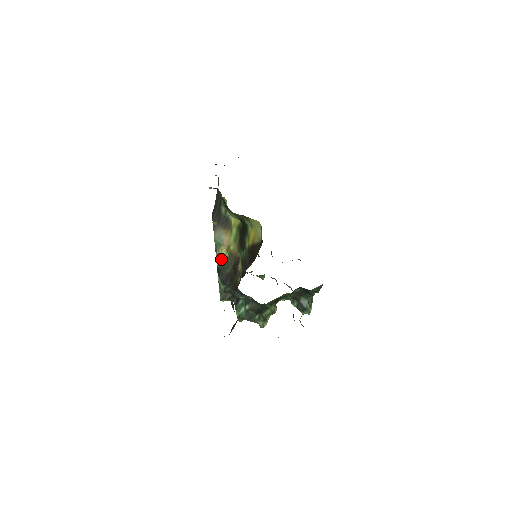
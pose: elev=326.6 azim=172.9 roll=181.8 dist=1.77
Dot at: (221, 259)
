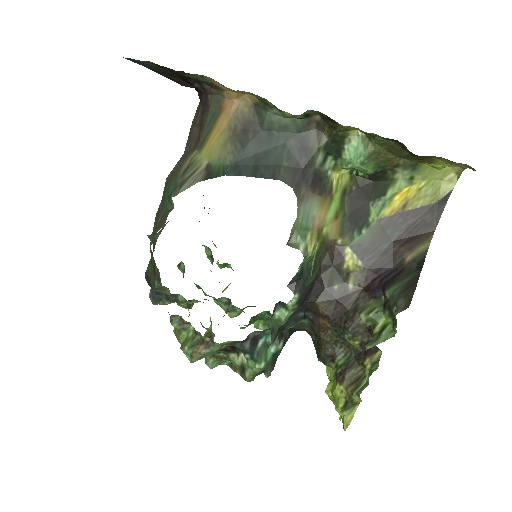
Dot at: (309, 256)
